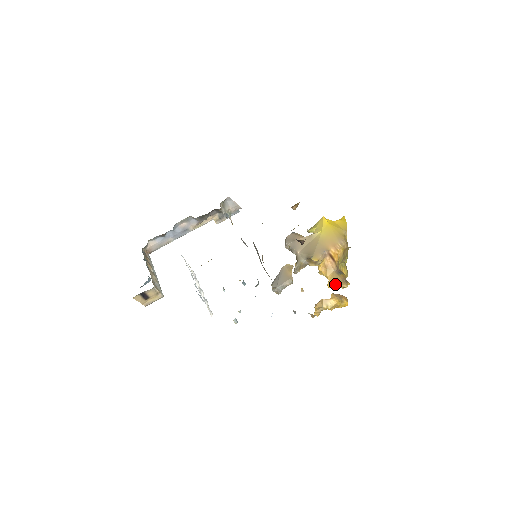
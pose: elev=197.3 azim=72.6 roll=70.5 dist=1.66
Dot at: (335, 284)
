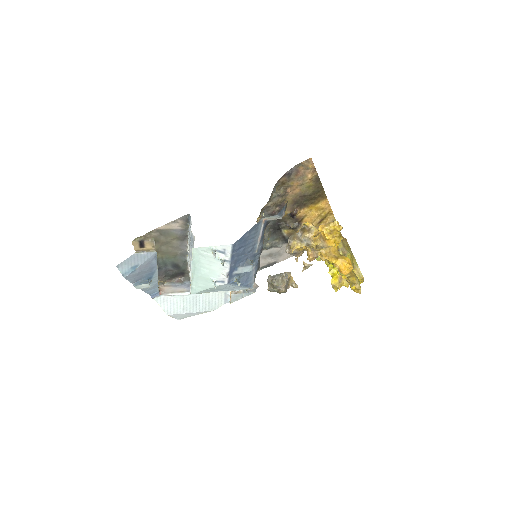
Dot at: (325, 225)
